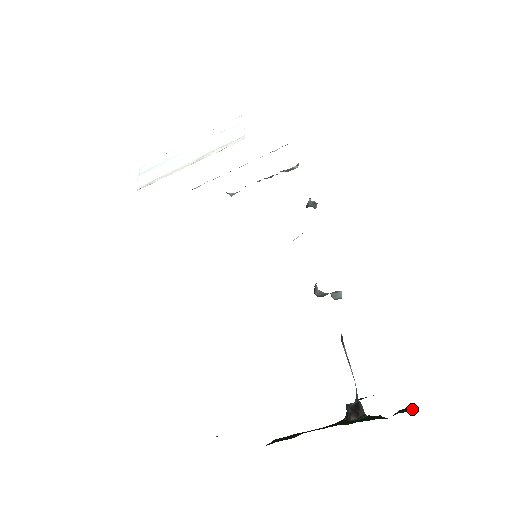
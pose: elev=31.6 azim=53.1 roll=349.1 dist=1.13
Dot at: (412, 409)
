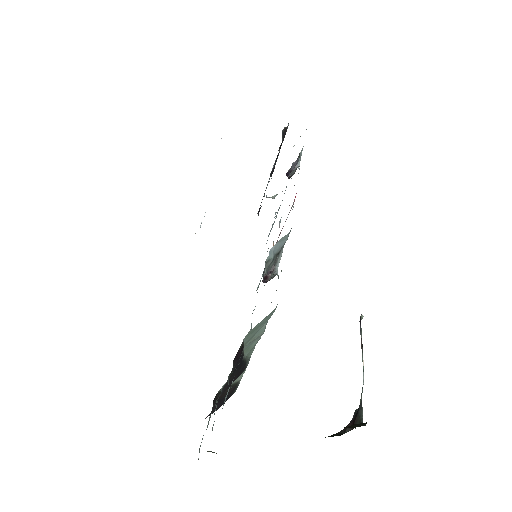
Dot at: occluded
